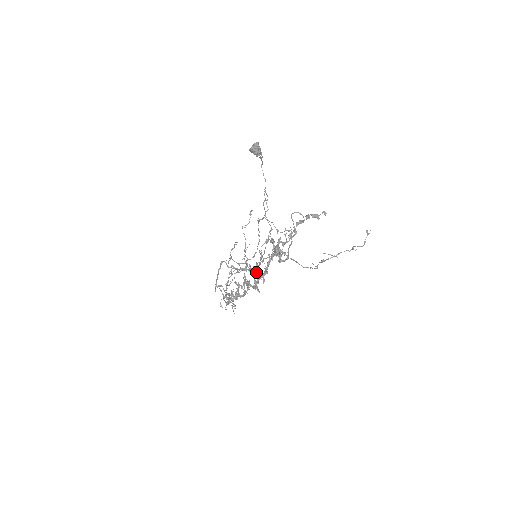
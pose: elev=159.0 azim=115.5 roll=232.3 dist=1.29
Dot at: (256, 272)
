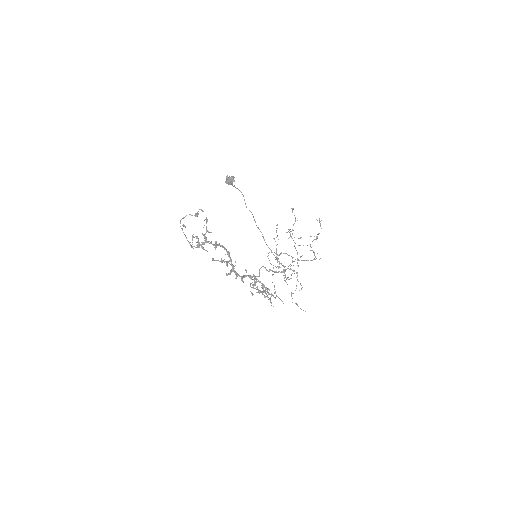
Dot at: (227, 263)
